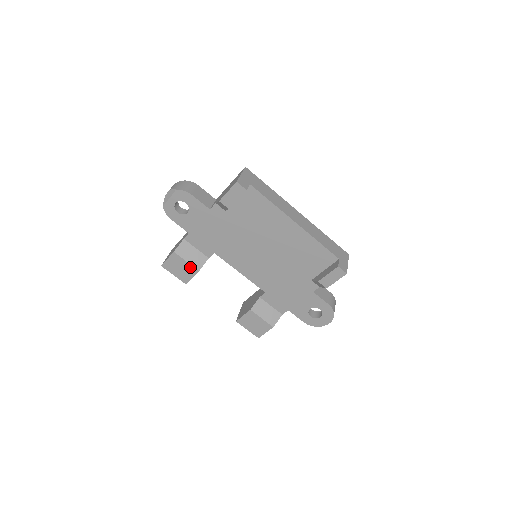
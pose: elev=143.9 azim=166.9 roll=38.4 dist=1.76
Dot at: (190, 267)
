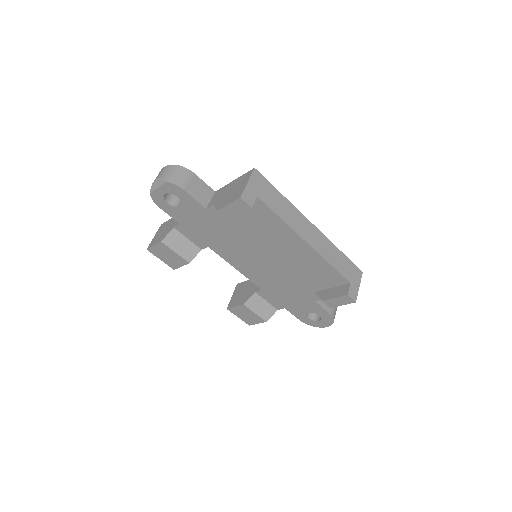
Dot at: (179, 258)
